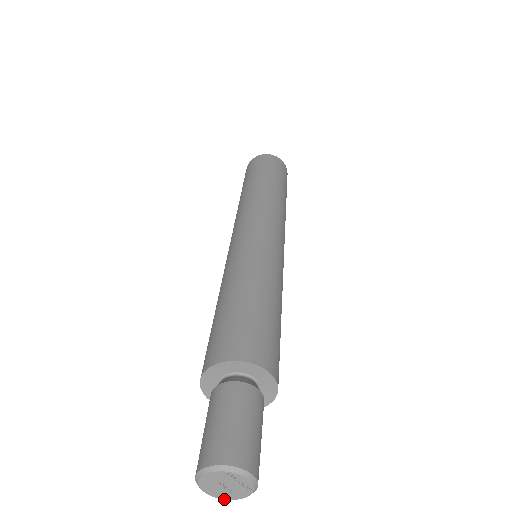
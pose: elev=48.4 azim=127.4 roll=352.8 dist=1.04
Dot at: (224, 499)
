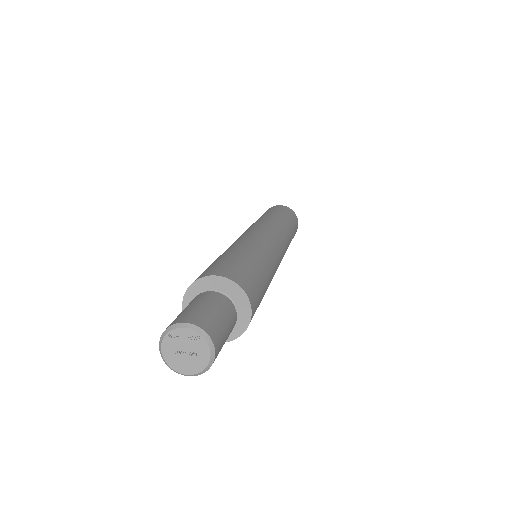
Dot at: (204, 369)
